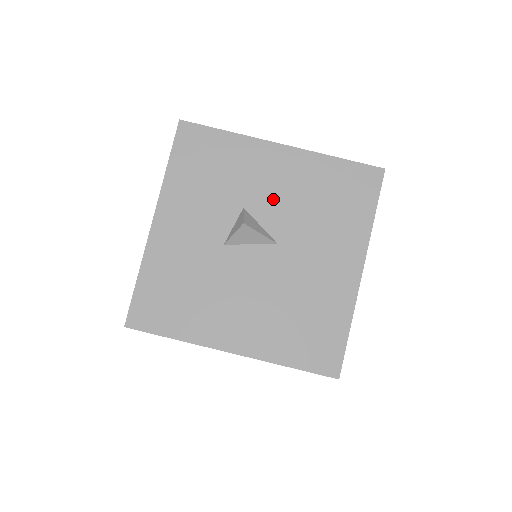
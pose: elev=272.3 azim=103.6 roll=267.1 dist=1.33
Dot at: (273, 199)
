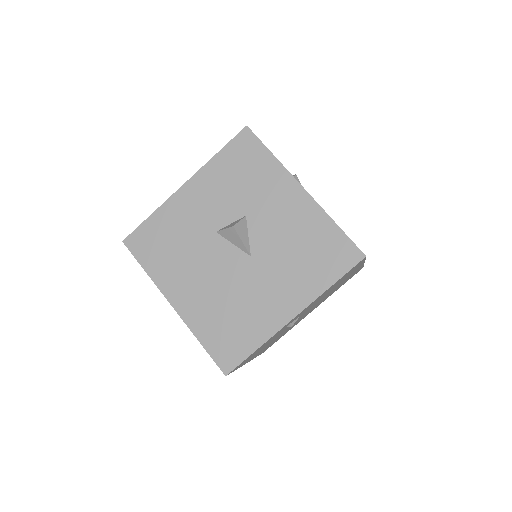
Dot at: (270, 223)
